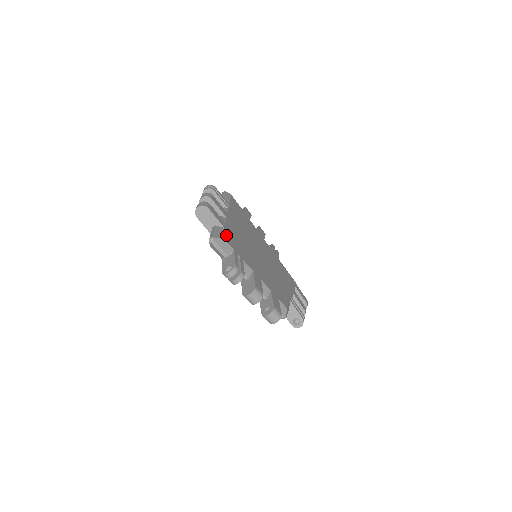
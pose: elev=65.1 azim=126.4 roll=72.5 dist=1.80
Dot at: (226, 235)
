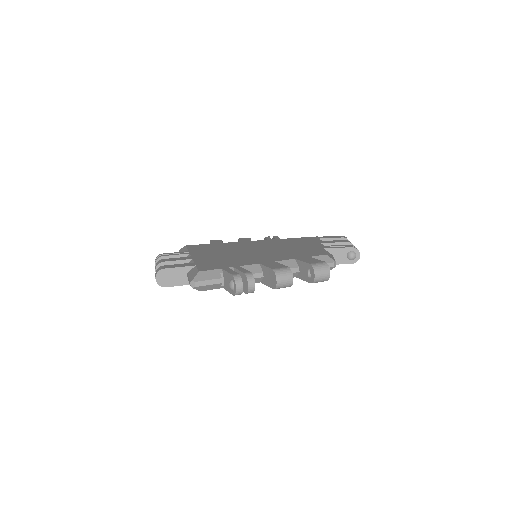
Dot at: (202, 268)
